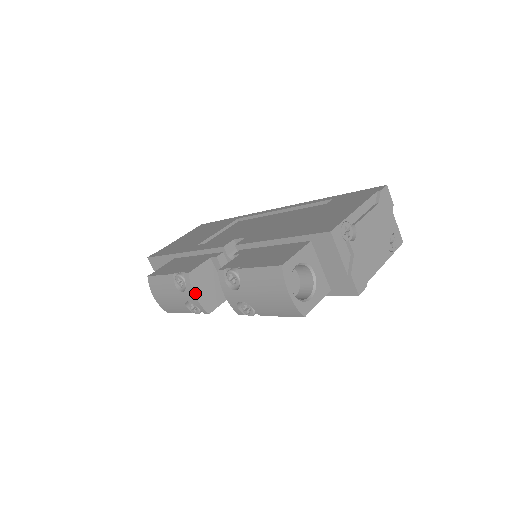
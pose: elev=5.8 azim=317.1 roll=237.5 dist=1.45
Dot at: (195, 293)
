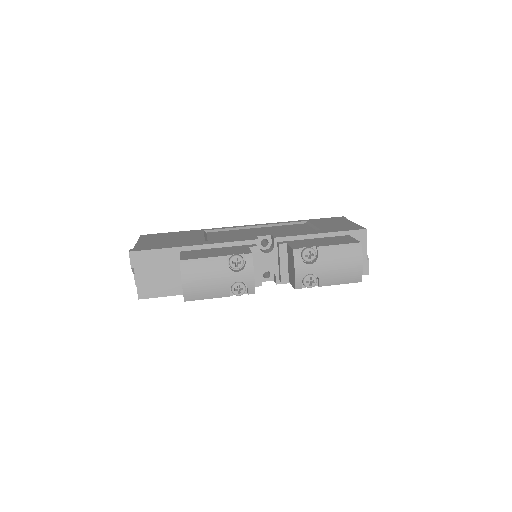
Dot at: occluded
